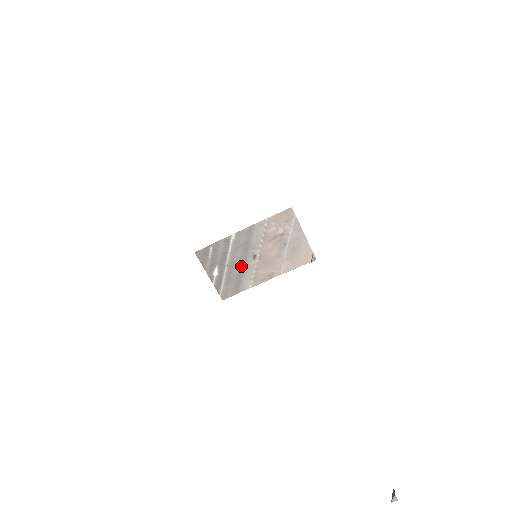
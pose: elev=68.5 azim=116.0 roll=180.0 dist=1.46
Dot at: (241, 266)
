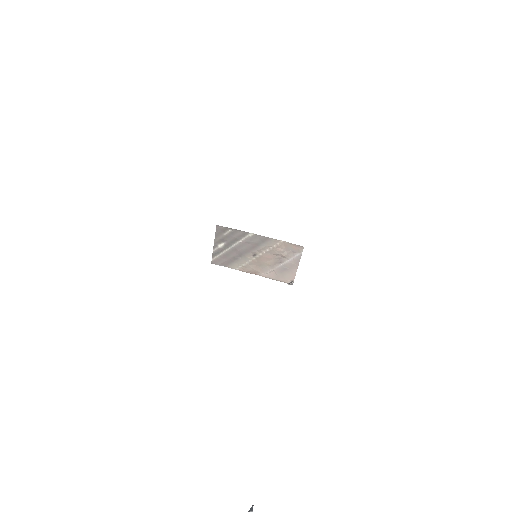
Dot at: (241, 254)
